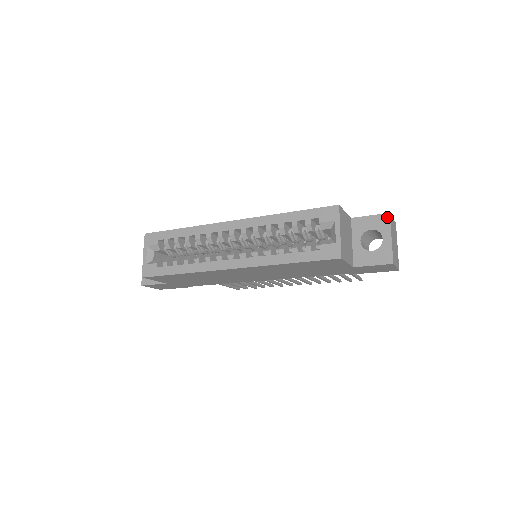
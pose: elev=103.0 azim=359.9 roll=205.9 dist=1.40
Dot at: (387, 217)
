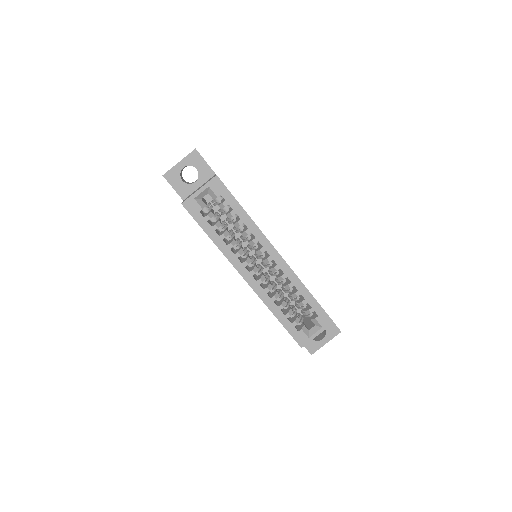
Dot at: (338, 332)
